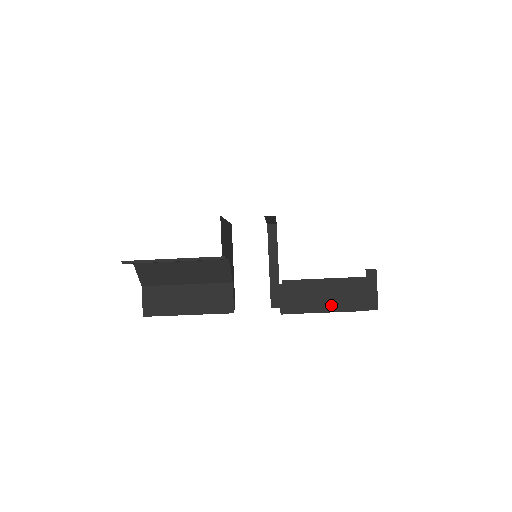
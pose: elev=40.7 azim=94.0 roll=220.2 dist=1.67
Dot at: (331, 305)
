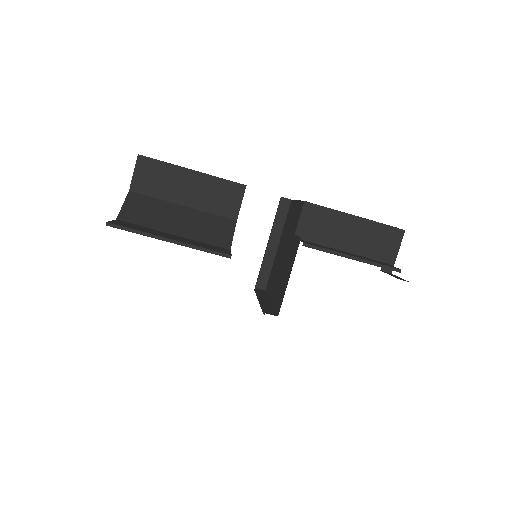
Dot at: occluded
